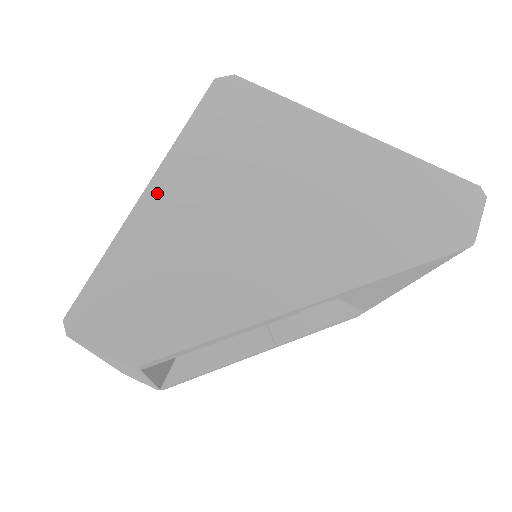
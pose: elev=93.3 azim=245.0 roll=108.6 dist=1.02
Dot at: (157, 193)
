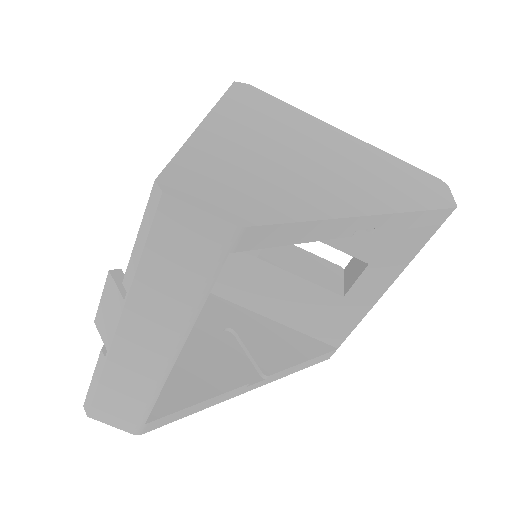
Dot at: (215, 124)
